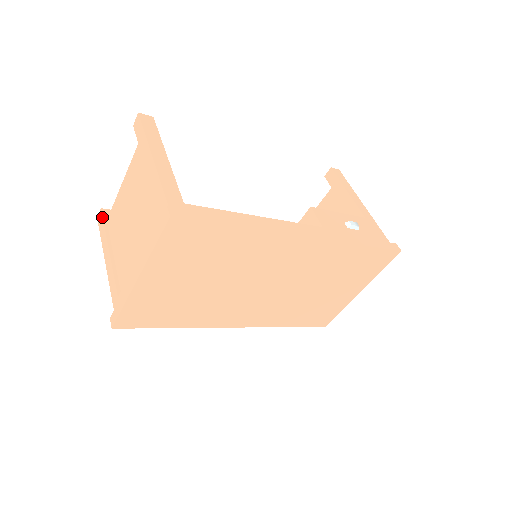
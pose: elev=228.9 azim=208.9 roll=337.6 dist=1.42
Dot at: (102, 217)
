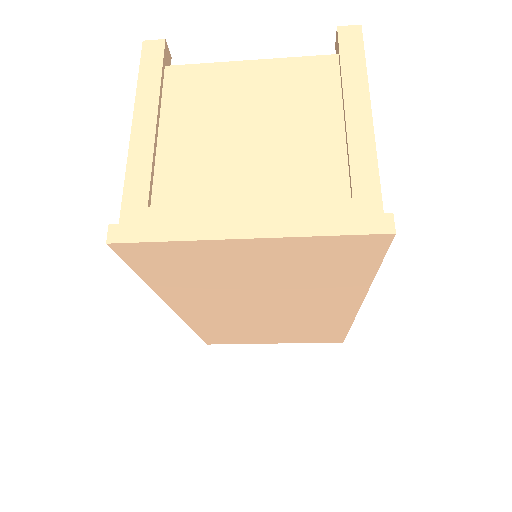
Dot at: (163, 55)
